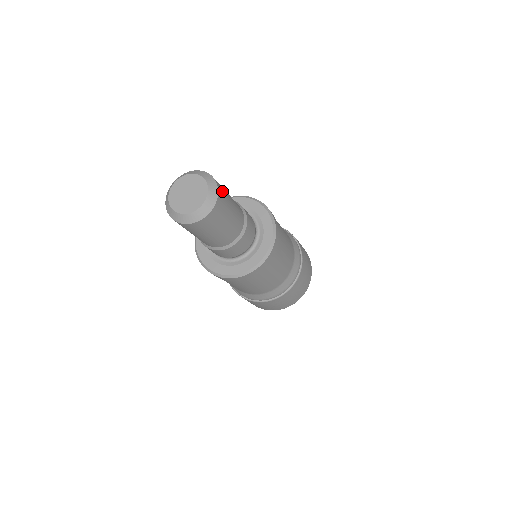
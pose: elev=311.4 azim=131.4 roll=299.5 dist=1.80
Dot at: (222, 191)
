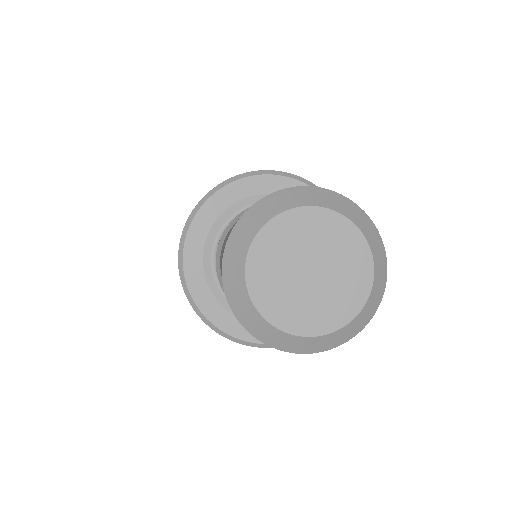
Dot at: occluded
